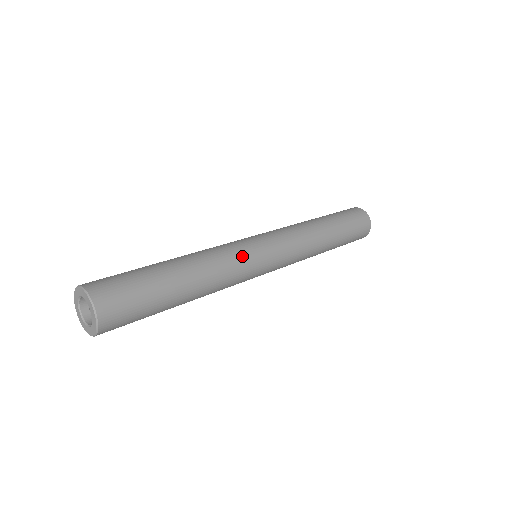
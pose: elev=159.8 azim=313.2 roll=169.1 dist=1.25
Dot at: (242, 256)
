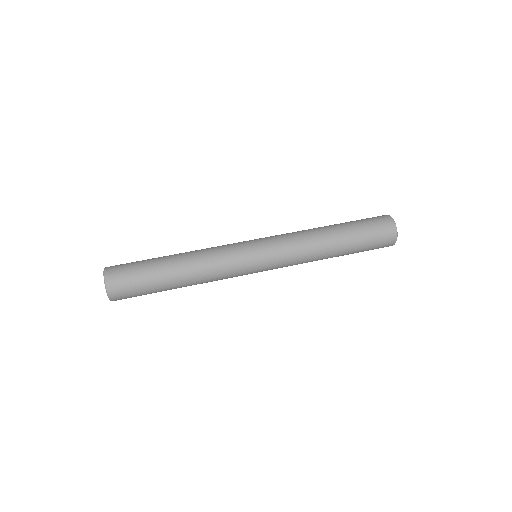
Dot at: (233, 273)
